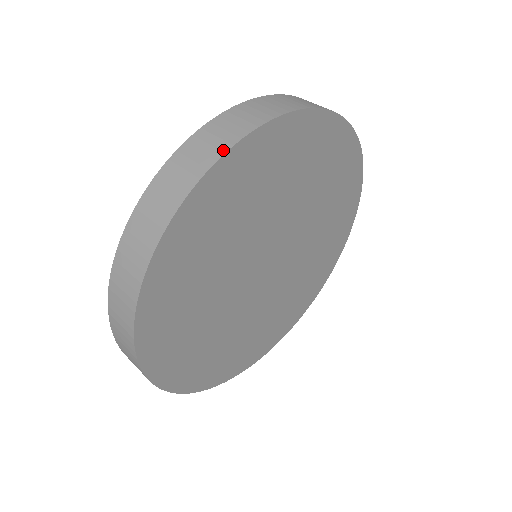
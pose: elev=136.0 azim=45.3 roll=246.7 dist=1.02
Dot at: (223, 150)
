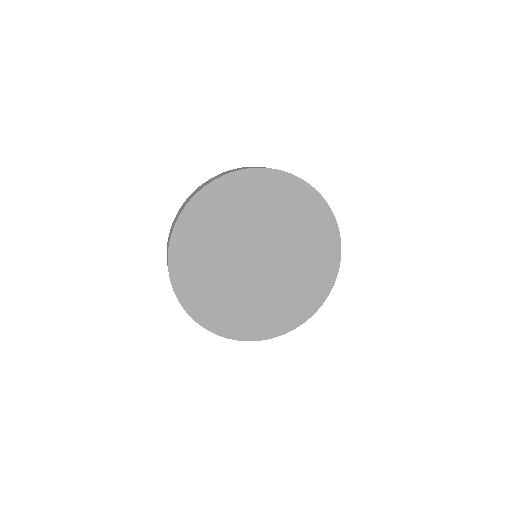
Dot at: (190, 199)
